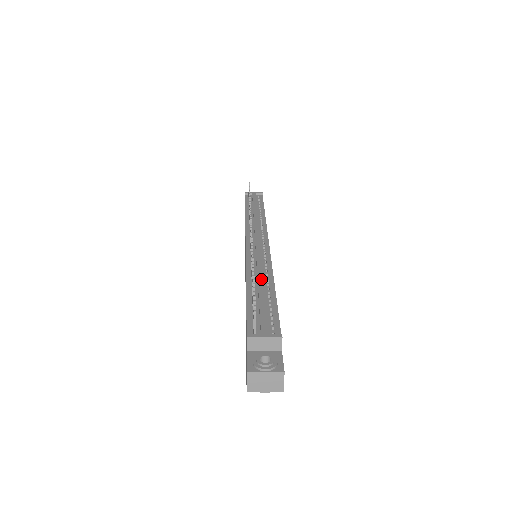
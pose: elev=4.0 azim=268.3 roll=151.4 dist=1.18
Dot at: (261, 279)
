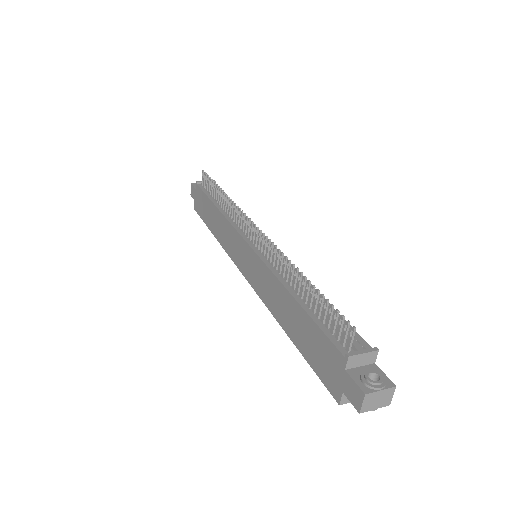
Dot at: occluded
